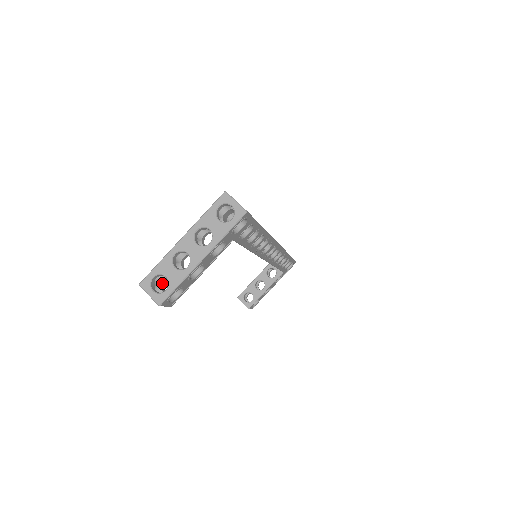
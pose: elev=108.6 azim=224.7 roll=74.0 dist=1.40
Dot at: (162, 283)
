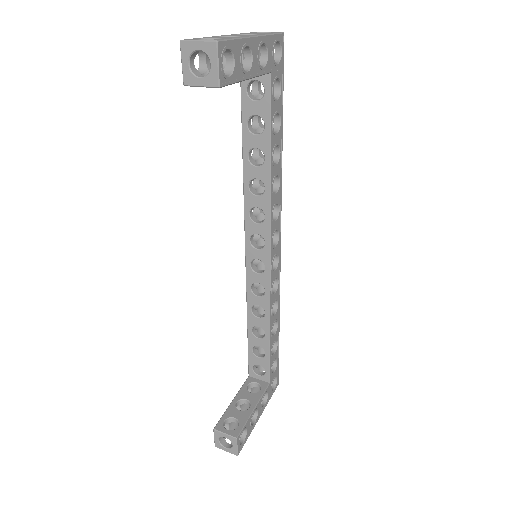
Dot at: occluded
